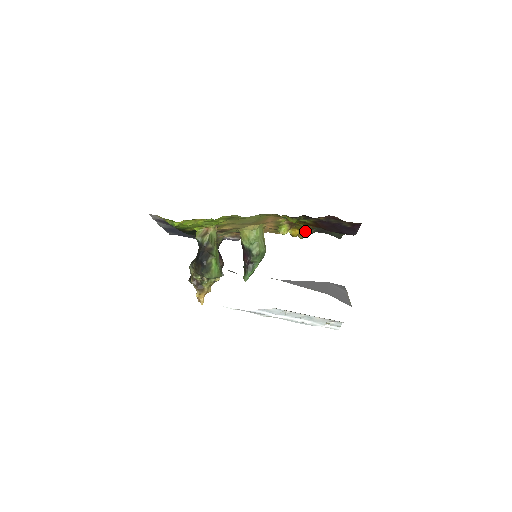
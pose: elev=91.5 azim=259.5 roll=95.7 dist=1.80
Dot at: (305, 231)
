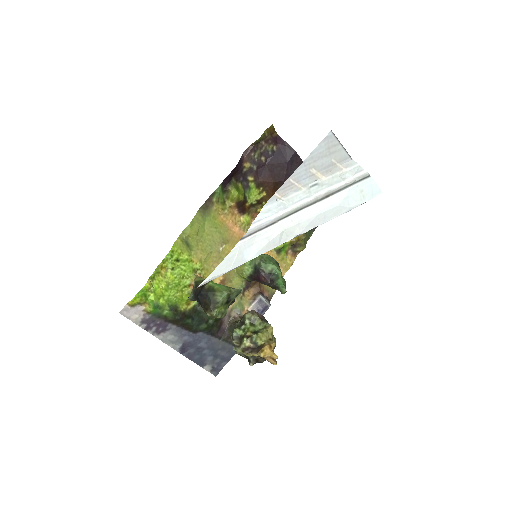
Dot at: occluded
